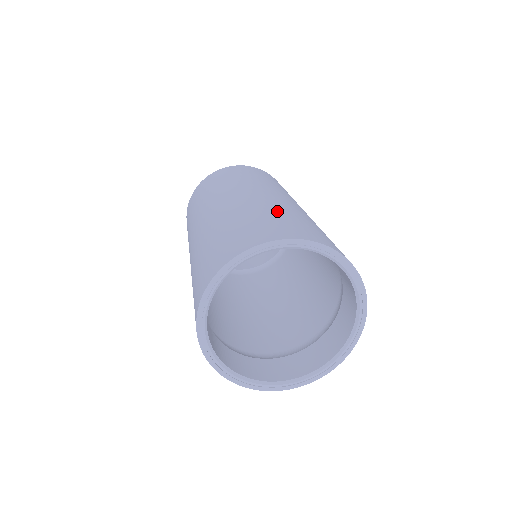
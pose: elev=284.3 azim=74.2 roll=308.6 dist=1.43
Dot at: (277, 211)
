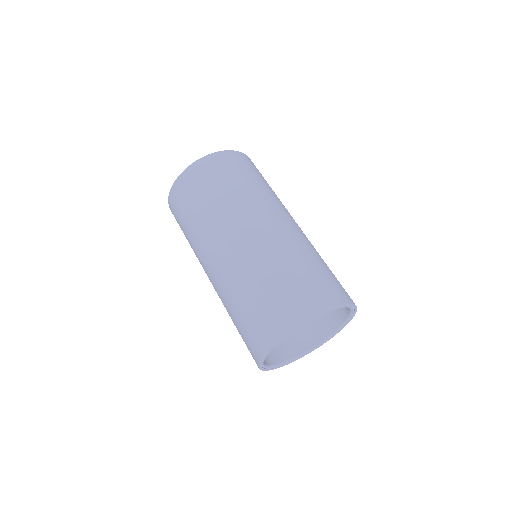
Dot at: (294, 263)
